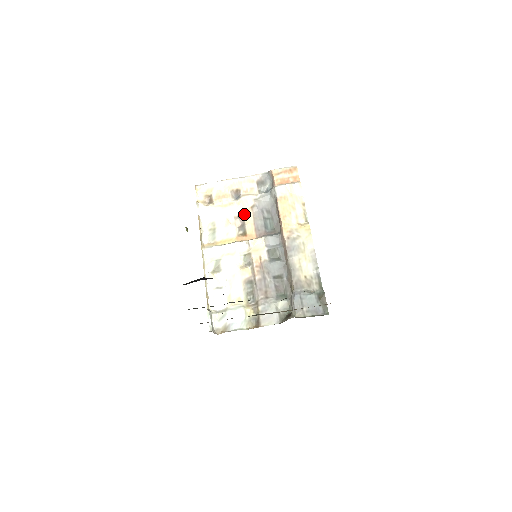
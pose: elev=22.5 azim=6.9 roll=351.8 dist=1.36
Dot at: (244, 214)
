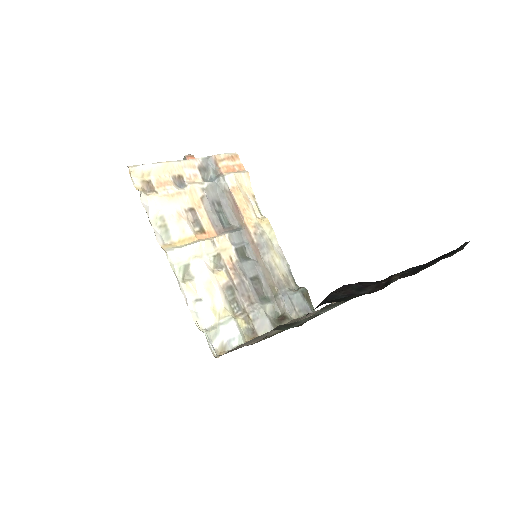
Dot at: (195, 206)
